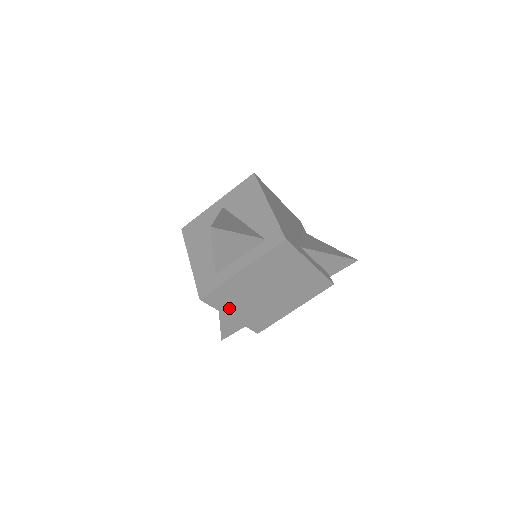
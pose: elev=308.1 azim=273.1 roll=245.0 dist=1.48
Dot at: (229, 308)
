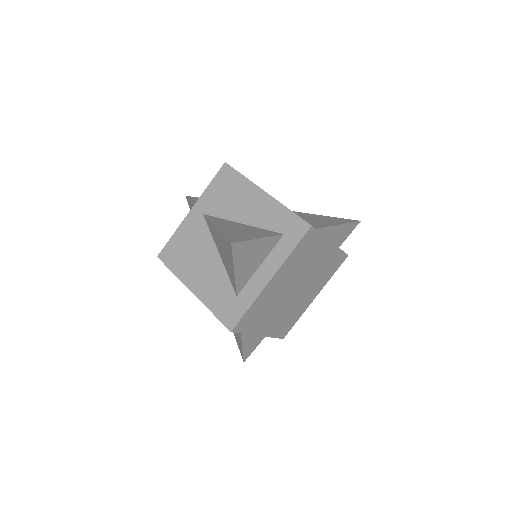
Dot at: (258, 326)
